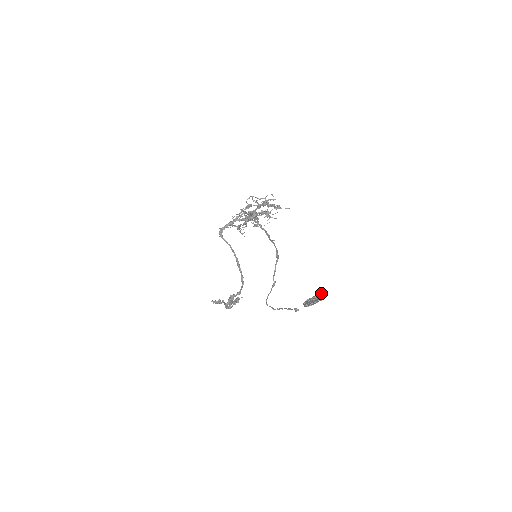
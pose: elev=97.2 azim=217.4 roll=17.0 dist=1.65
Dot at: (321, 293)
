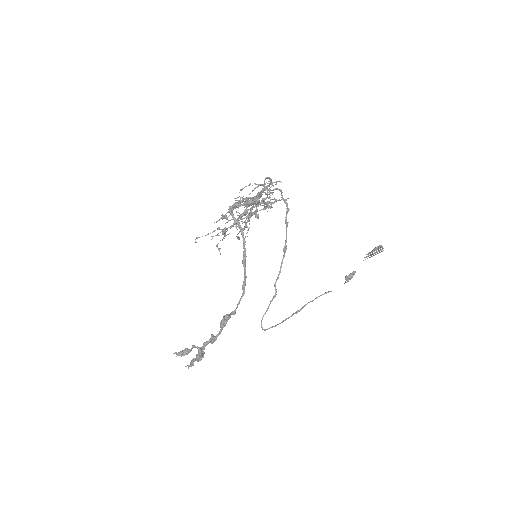
Dot at: (379, 245)
